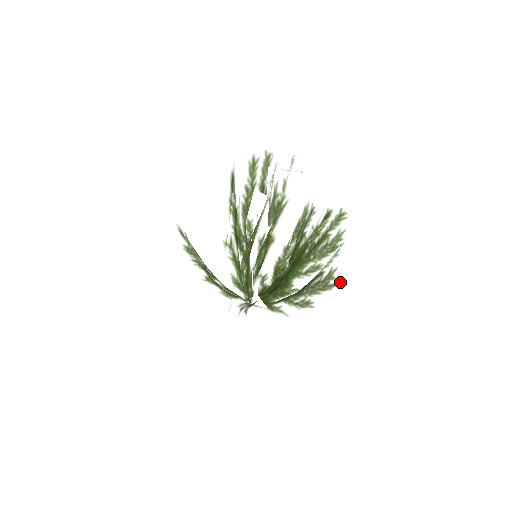
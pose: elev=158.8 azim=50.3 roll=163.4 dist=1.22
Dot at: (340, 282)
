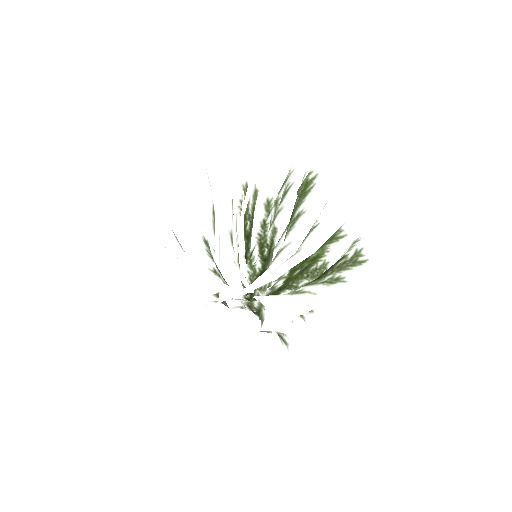
Dot at: (369, 258)
